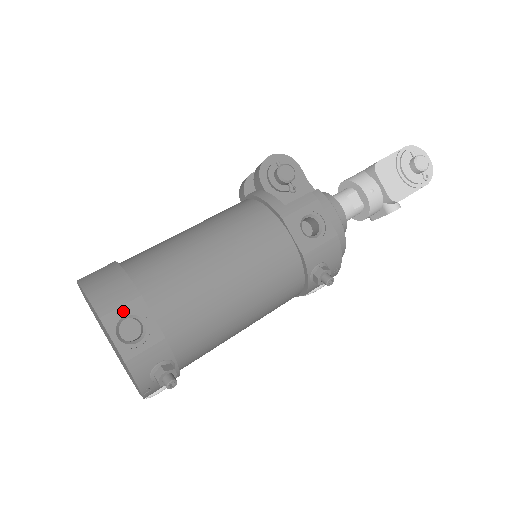
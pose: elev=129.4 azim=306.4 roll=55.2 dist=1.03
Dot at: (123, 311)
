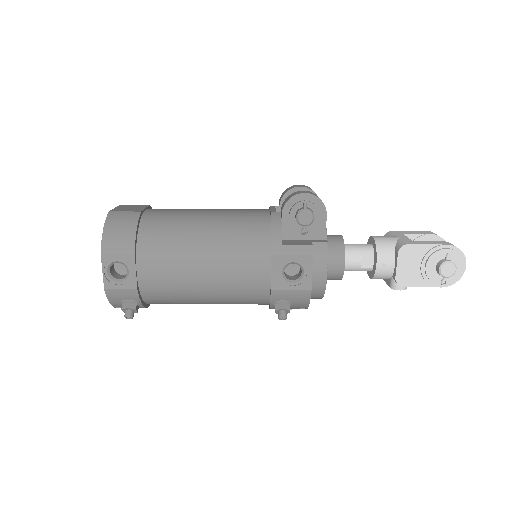
Dot at: (118, 258)
